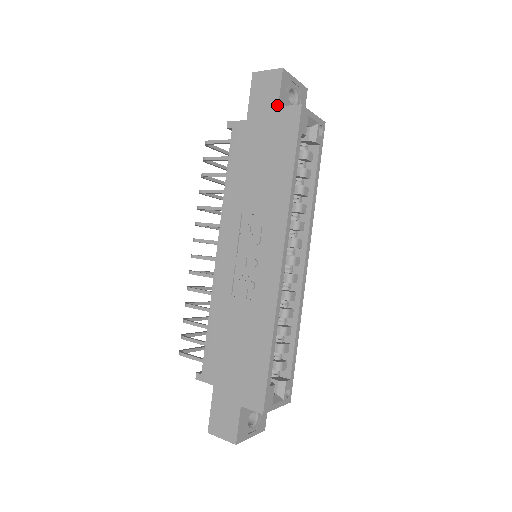
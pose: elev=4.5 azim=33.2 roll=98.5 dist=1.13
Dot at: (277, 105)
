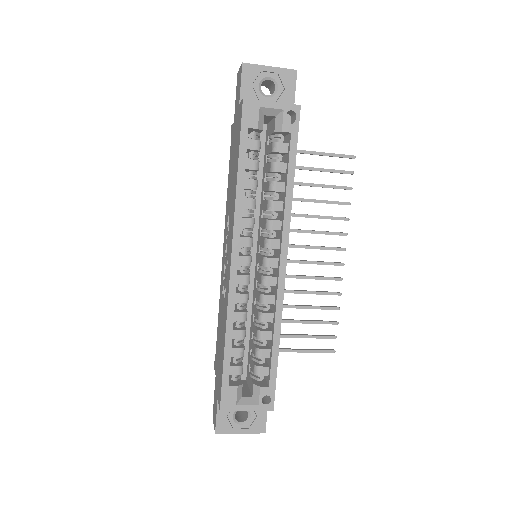
Dot at: (239, 103)
